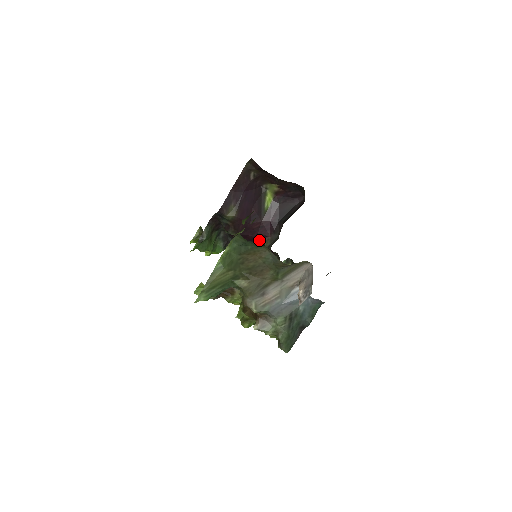
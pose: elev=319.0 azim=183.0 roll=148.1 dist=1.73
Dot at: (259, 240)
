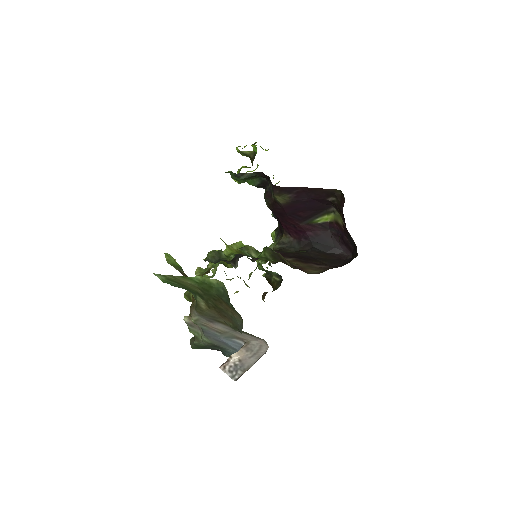
Dot at: (283, 228)
